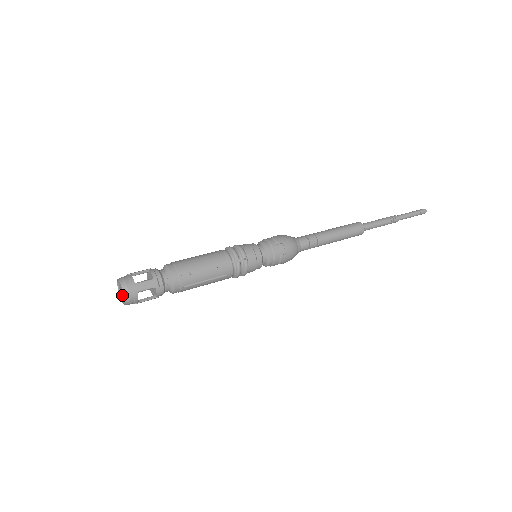
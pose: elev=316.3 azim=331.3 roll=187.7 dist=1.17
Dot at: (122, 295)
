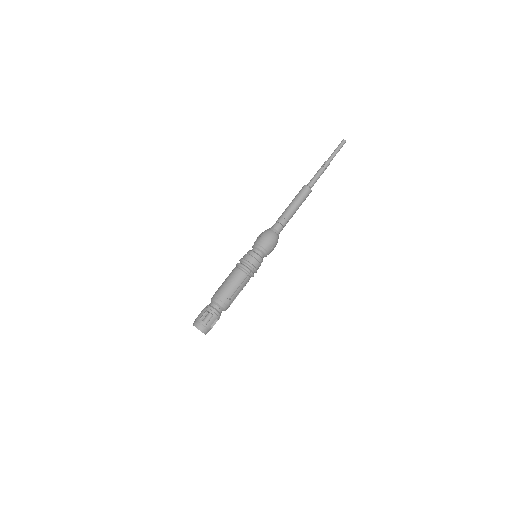
Dot at: occluded
